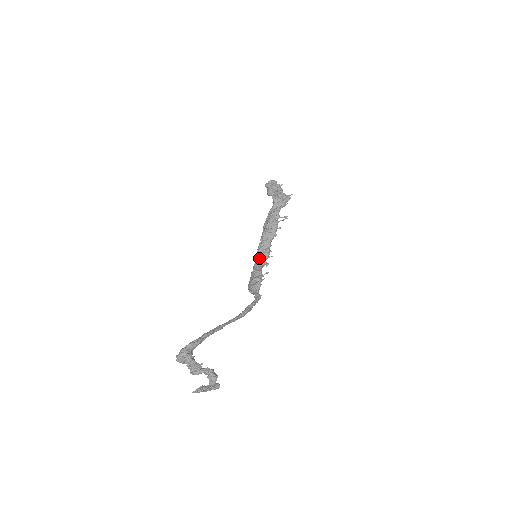
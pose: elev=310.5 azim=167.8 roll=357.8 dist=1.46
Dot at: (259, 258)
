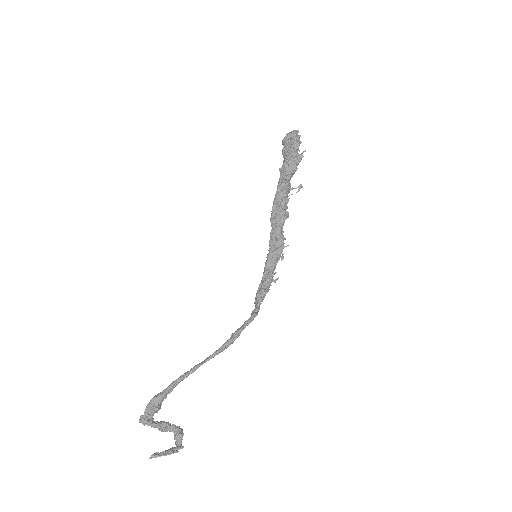
Dot at: (269, 252)
